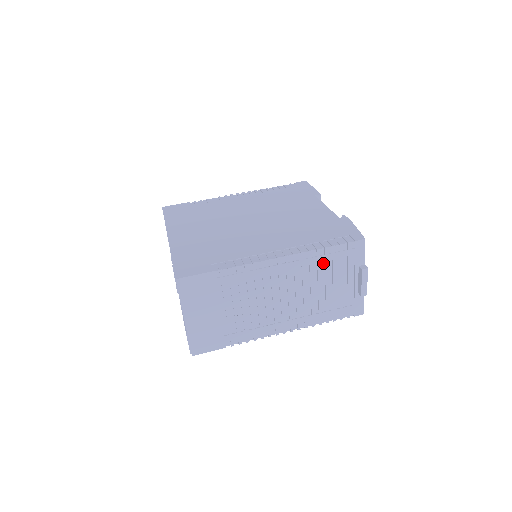
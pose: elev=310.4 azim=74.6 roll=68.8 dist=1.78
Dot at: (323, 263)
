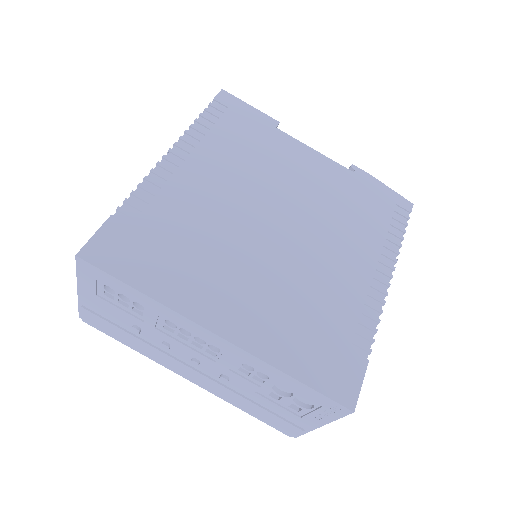
Dot at: occluded
